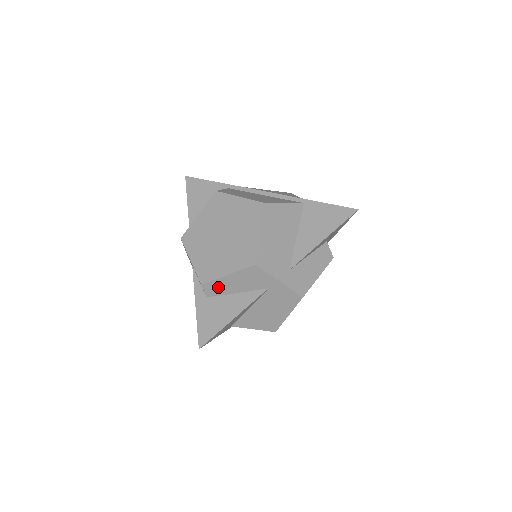
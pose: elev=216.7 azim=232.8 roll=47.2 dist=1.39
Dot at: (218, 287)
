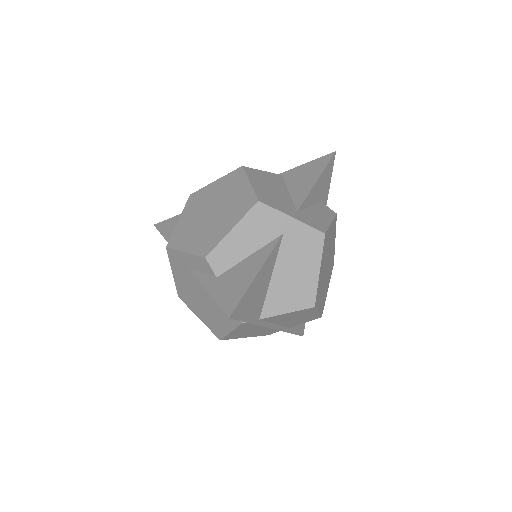
Dot at: (226, 254)
